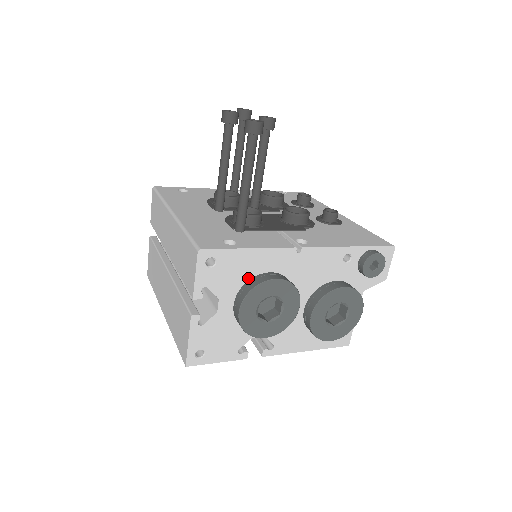
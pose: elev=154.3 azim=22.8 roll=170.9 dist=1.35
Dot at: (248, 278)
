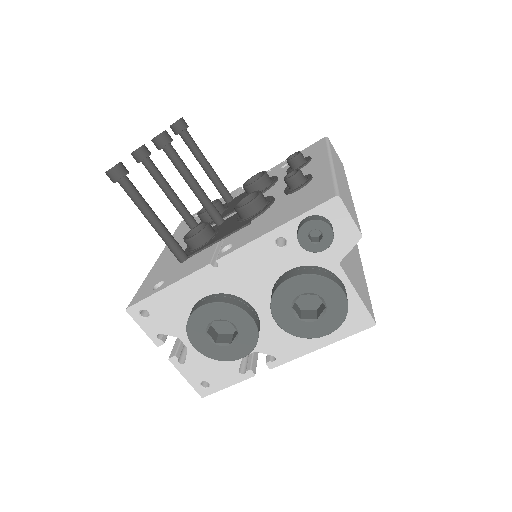
Dot at: (189, 311)
